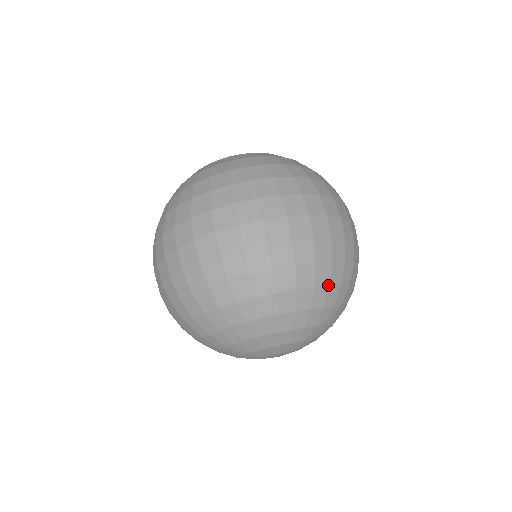
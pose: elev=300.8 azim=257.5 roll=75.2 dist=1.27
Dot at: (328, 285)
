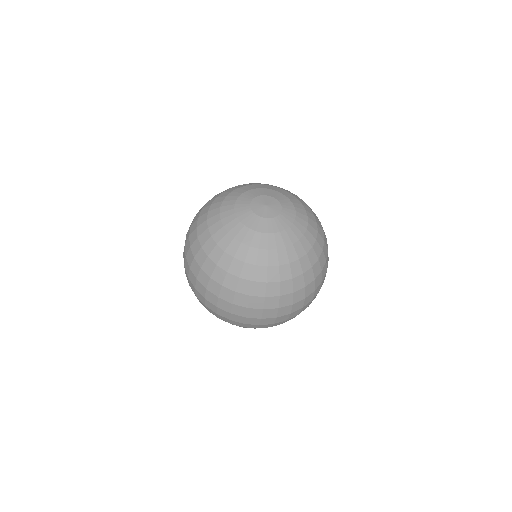
Dot at: occluded
